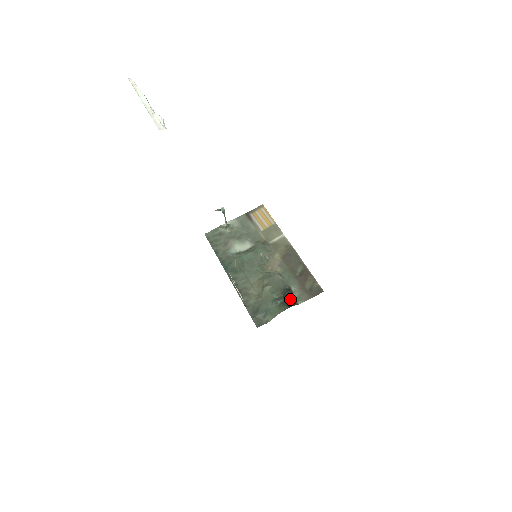
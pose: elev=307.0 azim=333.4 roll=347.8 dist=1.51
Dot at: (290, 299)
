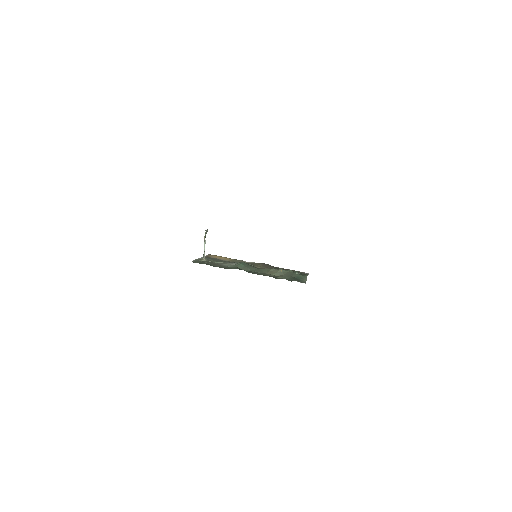
Dot at: occluded
